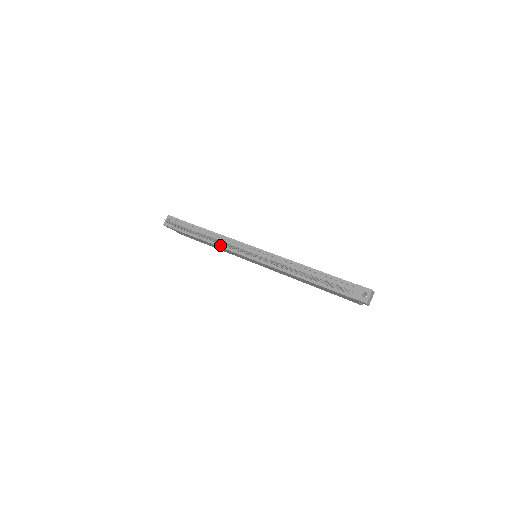
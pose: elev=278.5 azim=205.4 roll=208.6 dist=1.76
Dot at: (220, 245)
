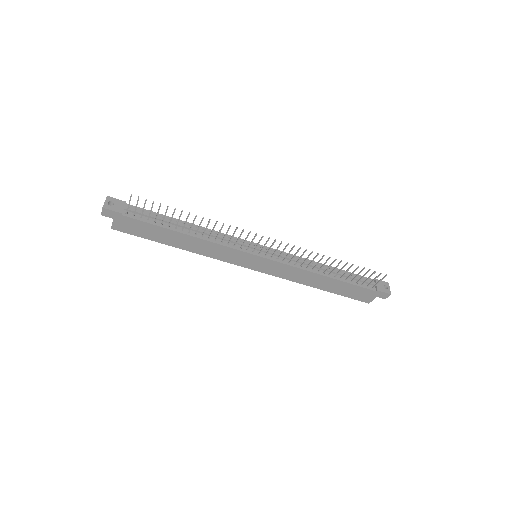
Dot at: (212, 240)
